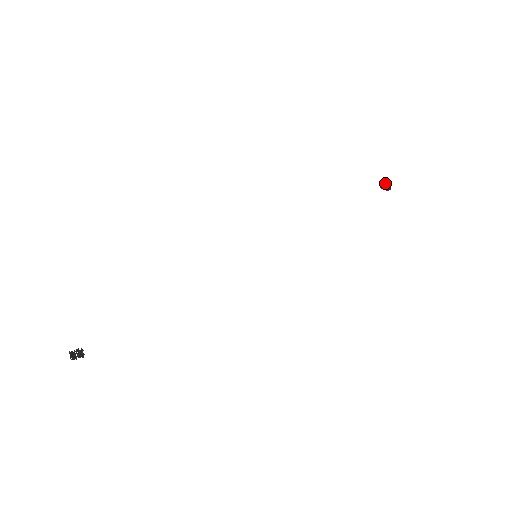
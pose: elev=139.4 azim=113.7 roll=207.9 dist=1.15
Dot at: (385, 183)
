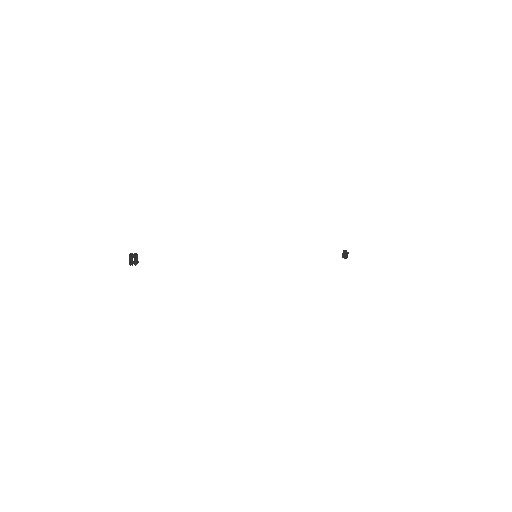
Dot at: (343, 253)
